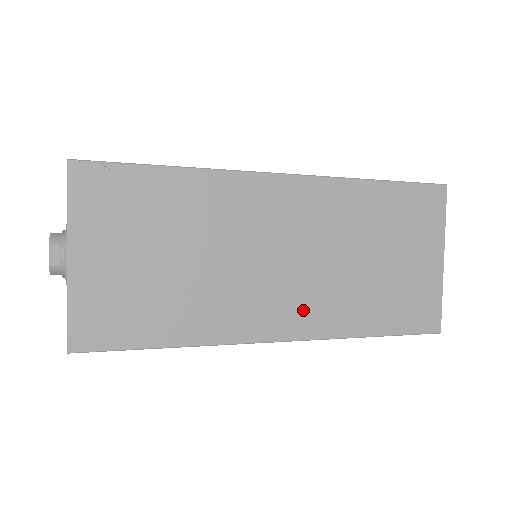
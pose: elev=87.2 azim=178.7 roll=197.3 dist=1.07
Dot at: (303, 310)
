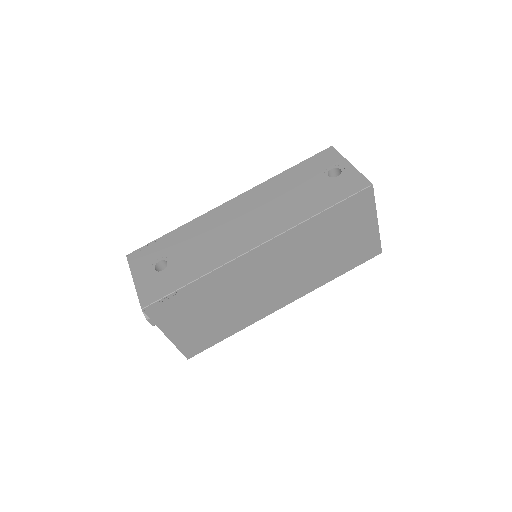
Dot at: (295, 289)
